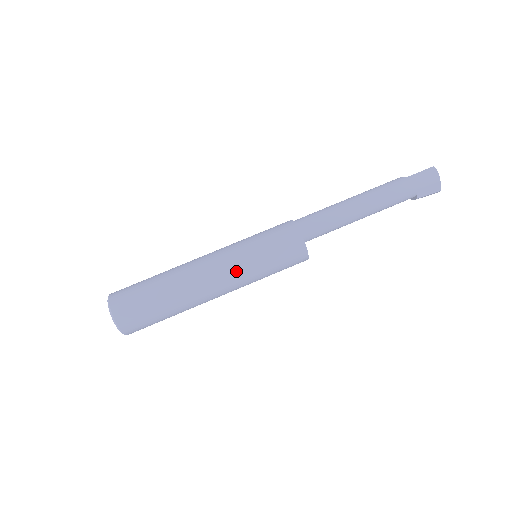
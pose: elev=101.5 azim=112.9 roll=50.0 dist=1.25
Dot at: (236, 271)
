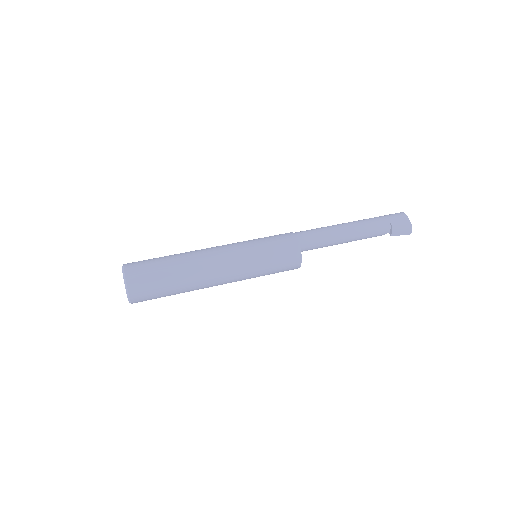
Dot at: (235, 246)
